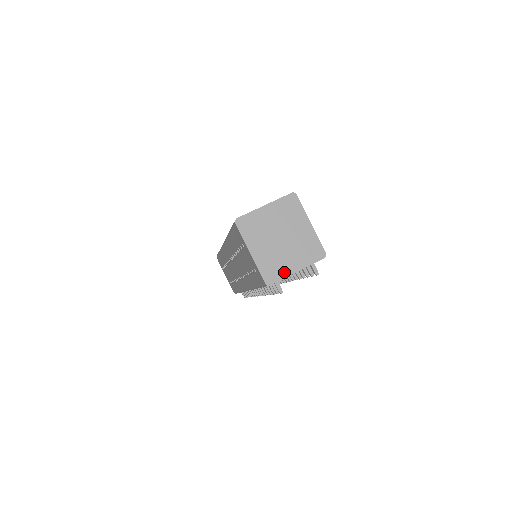
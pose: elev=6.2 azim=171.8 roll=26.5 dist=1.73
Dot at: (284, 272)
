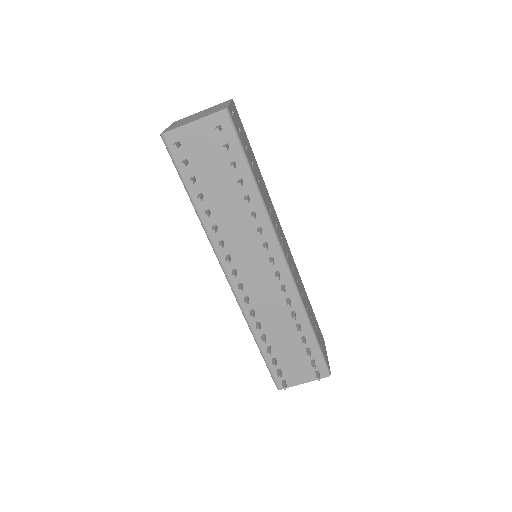
Dot at: (182, 125)
